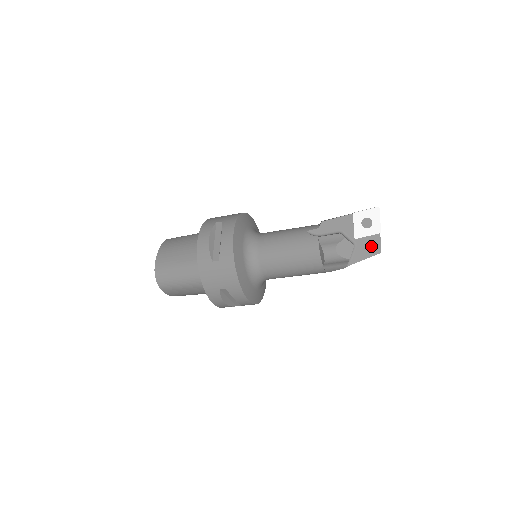
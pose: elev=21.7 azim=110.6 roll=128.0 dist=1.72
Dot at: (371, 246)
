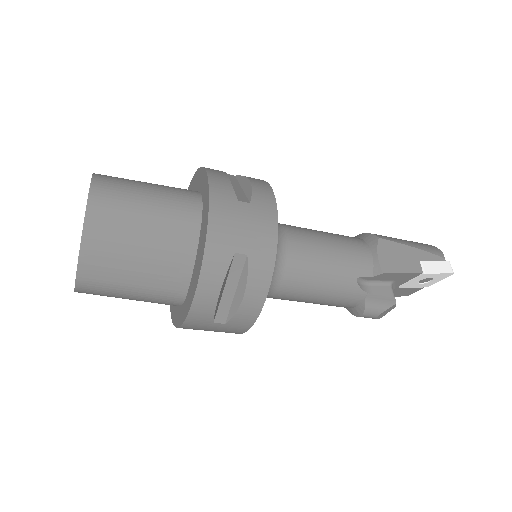
Dot at: (406, 292)
